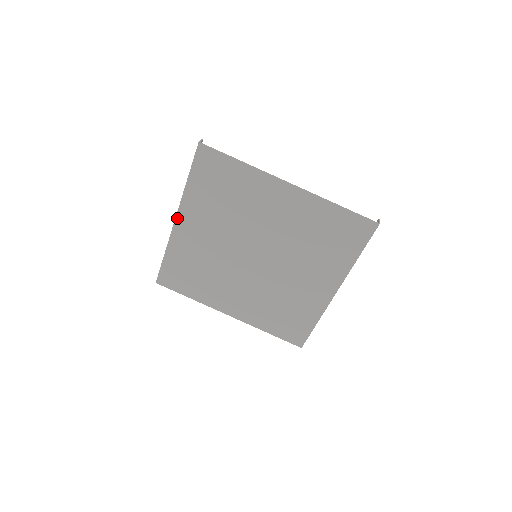
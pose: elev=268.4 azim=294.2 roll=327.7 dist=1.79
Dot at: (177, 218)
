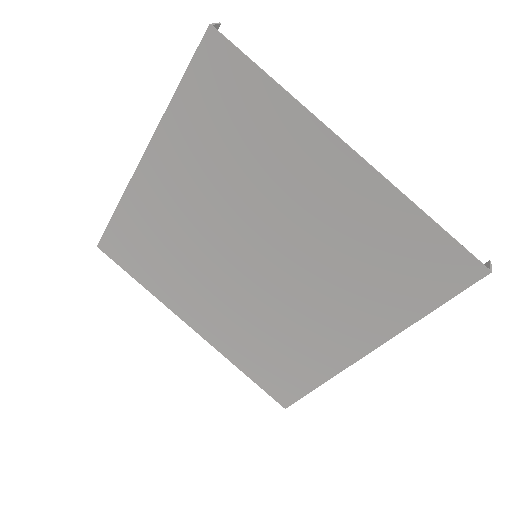
Dot at: (146, 155)
